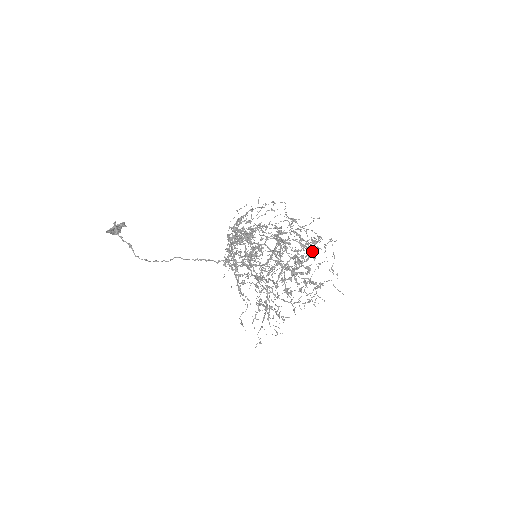
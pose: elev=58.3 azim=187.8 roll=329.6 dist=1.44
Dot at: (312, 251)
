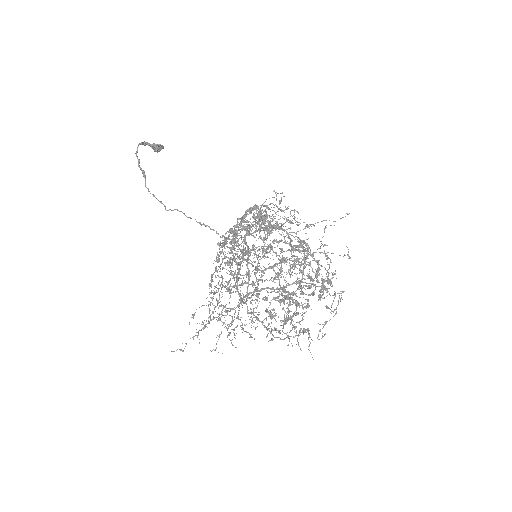
Dot at: (320, 289)
